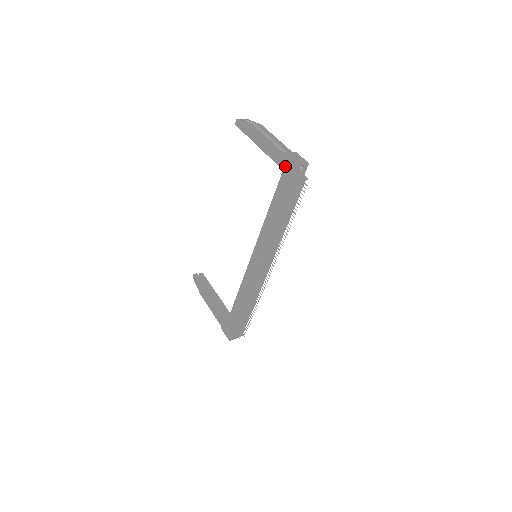
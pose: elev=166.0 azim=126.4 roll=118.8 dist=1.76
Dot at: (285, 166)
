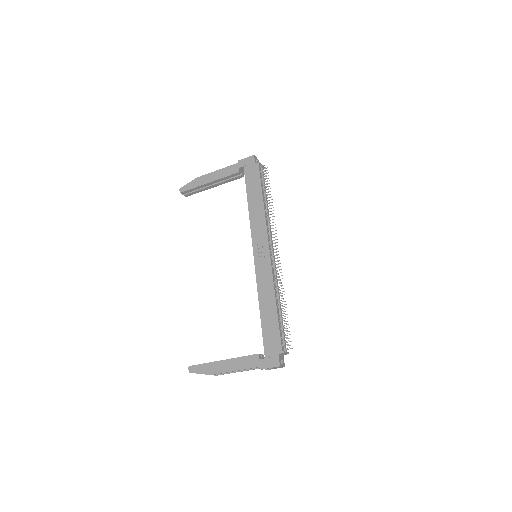
Dot at: (244, 166)
